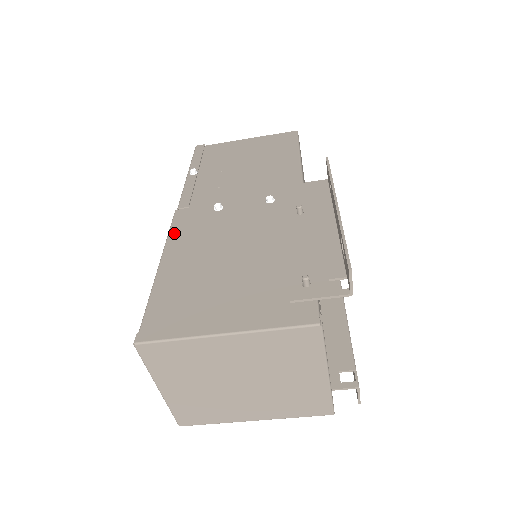
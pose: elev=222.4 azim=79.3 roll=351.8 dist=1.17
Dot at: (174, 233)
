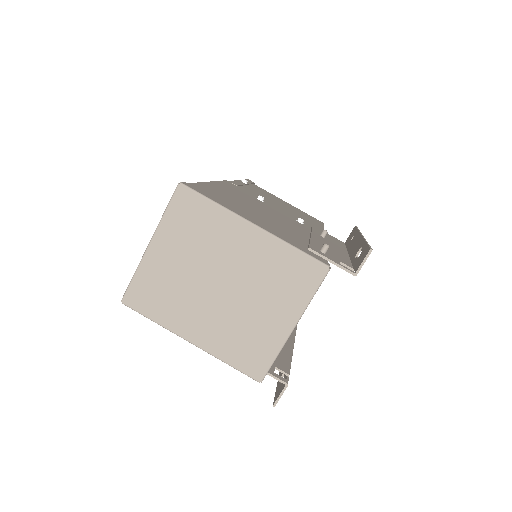
Dot at: (223, 183)
